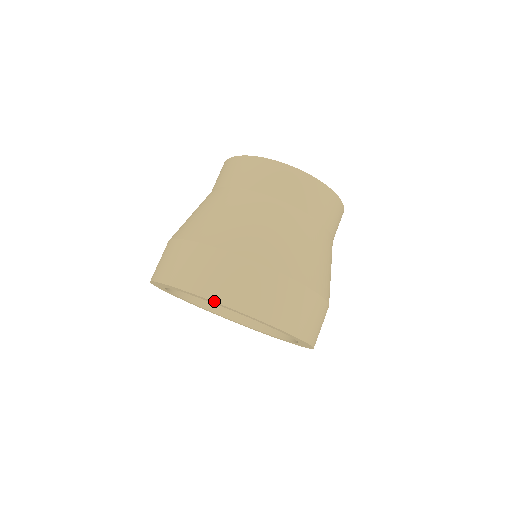
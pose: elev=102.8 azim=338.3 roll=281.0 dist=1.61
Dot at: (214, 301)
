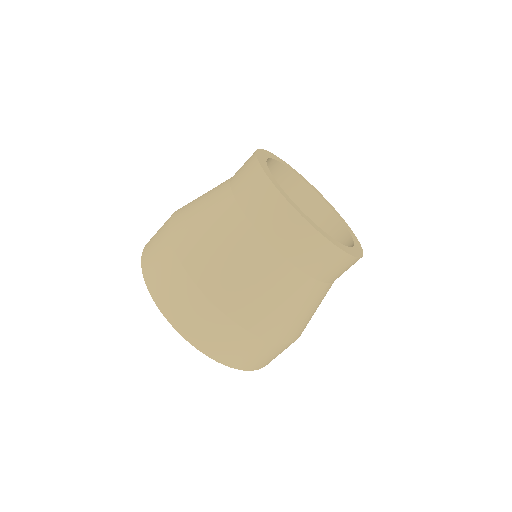
Dot at: (162, 313)
